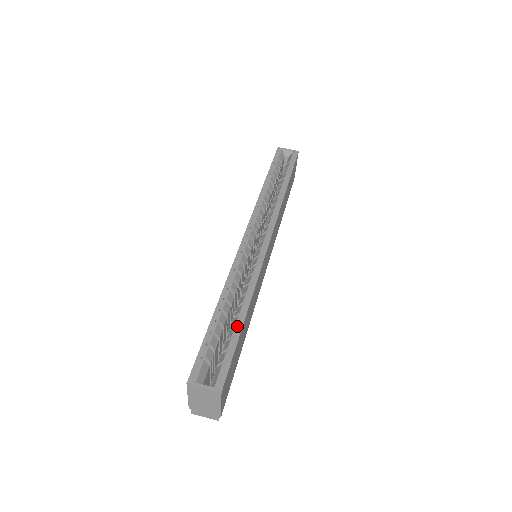
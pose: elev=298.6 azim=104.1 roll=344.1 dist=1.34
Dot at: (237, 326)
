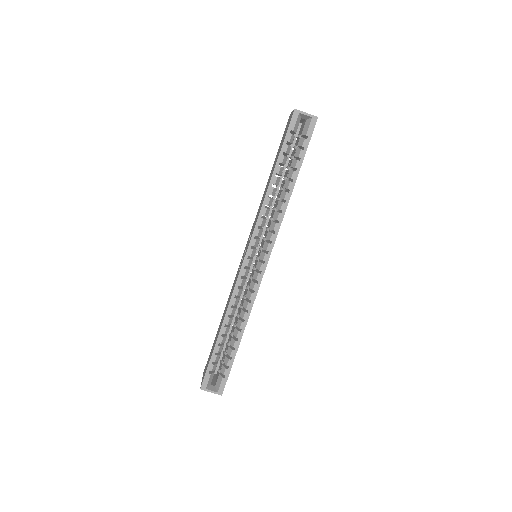
Dot at: (234, 347)
